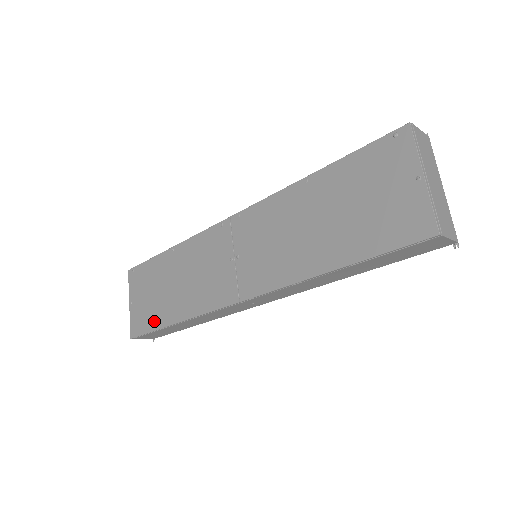
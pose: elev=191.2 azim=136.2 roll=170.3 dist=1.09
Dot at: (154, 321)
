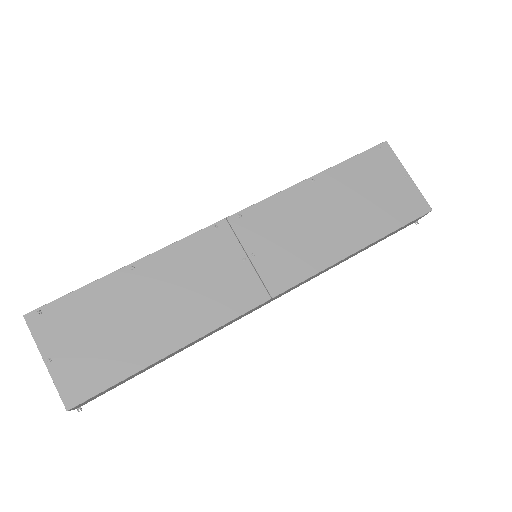
Dot at: (122, 366)
